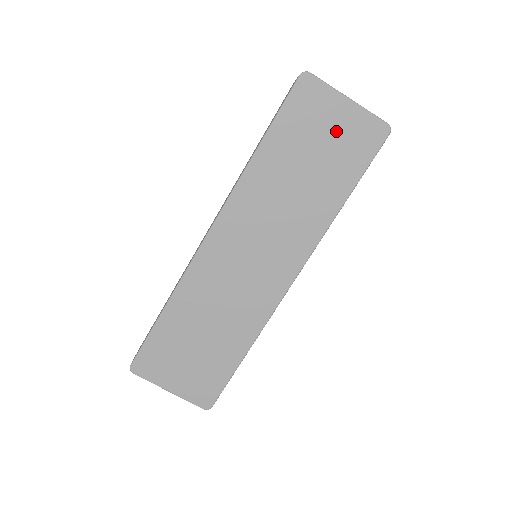
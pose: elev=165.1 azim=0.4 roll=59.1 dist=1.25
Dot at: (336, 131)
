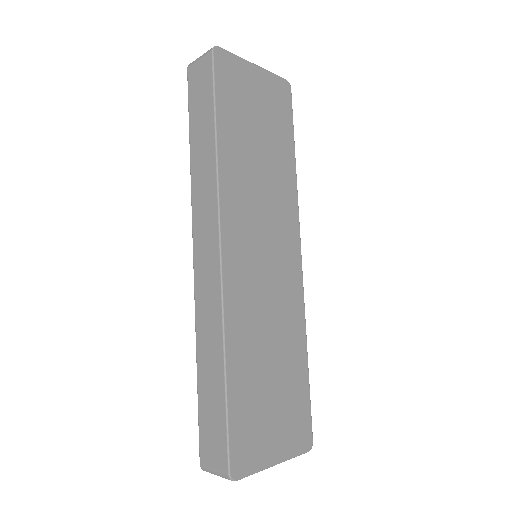
Dot at: (261, 97)
